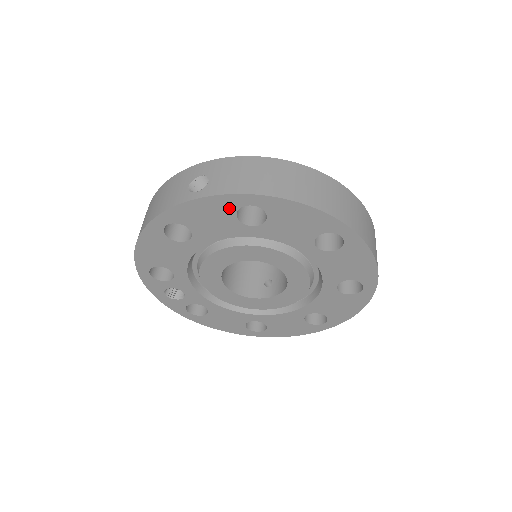
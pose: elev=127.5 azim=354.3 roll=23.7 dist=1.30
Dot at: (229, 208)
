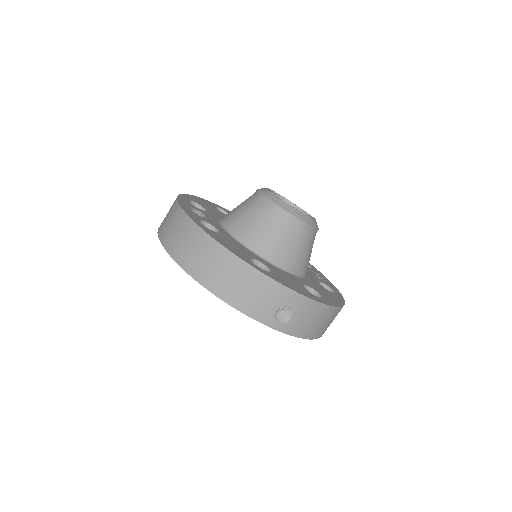
Dot at: occluded
